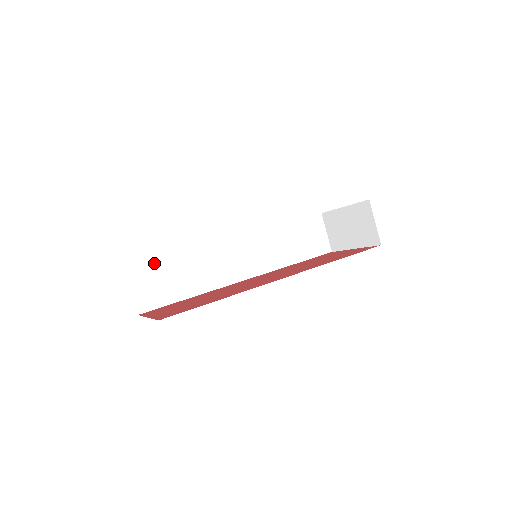
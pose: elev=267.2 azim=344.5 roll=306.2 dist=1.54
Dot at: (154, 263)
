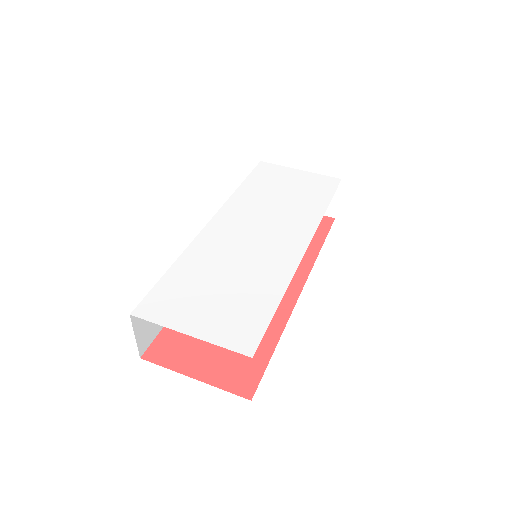
Dot at: occluded
